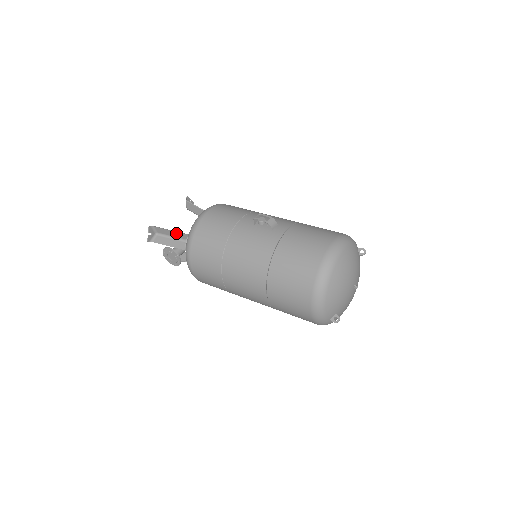
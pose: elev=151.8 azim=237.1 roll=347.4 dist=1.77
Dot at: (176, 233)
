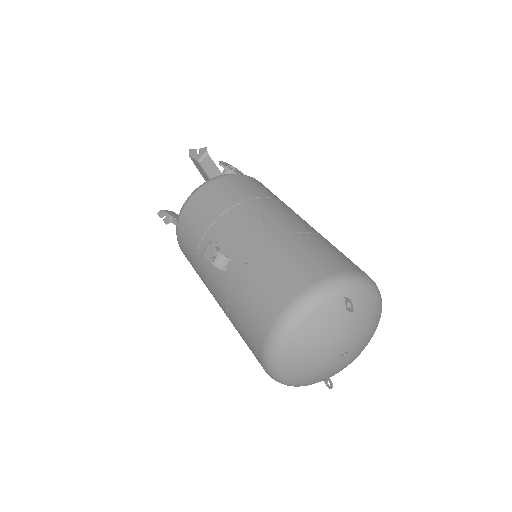
Dot at: occluded
